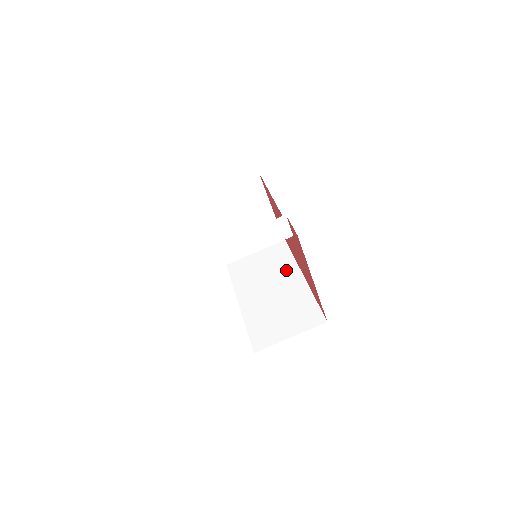
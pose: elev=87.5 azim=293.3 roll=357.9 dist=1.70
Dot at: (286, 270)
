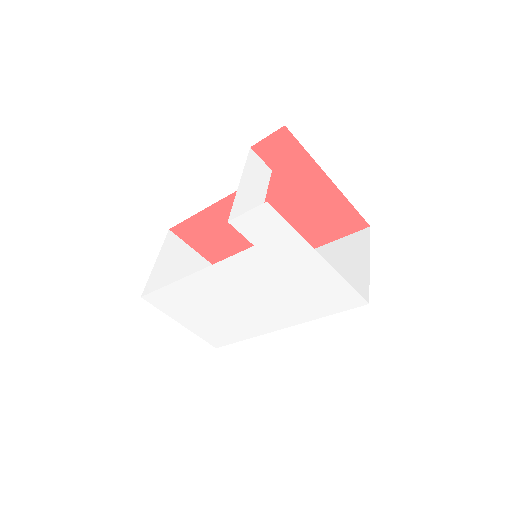
Dot at: occluded
